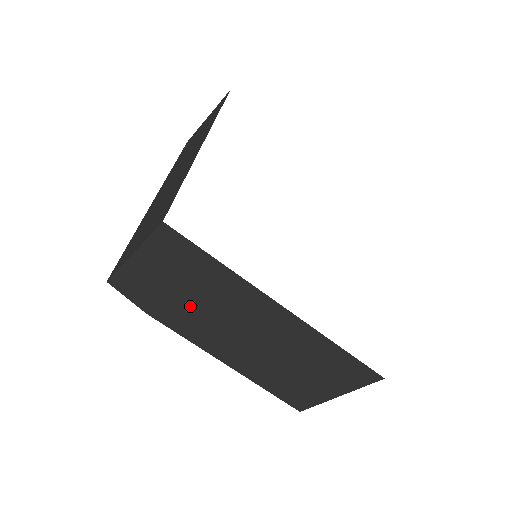
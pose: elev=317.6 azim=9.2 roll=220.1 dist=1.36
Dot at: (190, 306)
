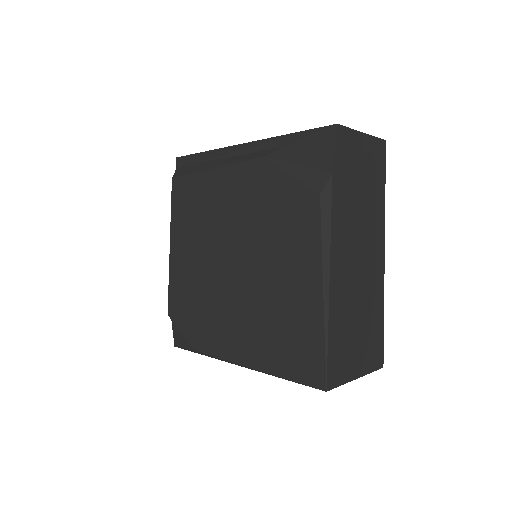
Dot at: (355, 199)
